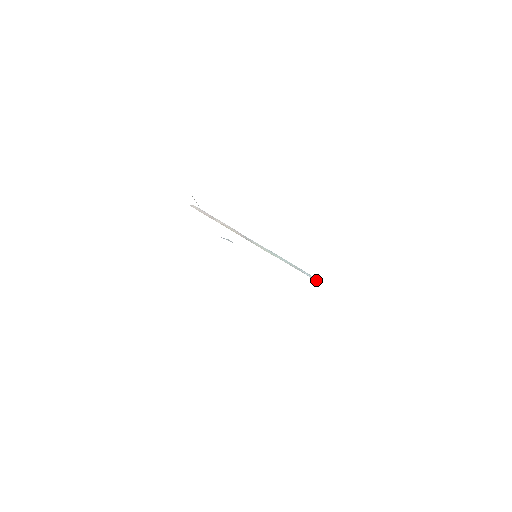
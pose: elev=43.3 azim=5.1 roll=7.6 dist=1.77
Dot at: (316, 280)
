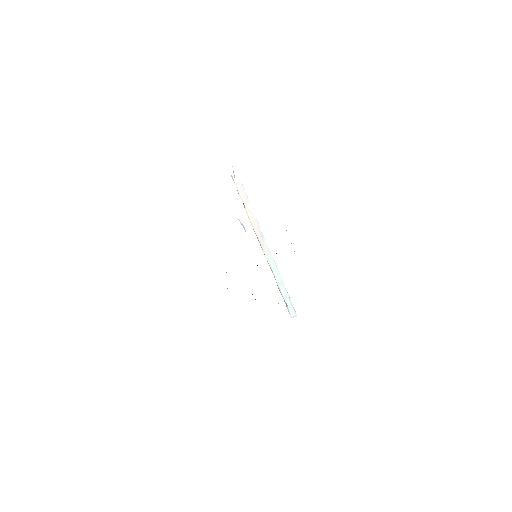
Dot at: (293, 316)
